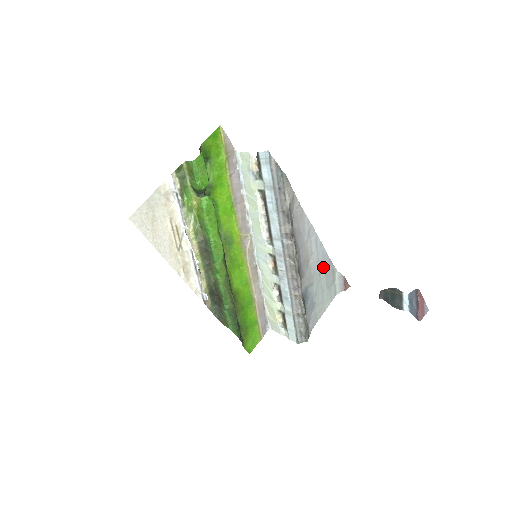
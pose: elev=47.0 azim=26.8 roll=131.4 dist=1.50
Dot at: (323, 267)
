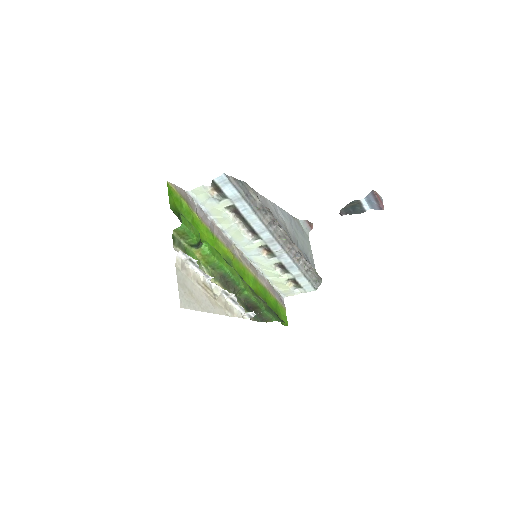
Dot at: (293, 225)
